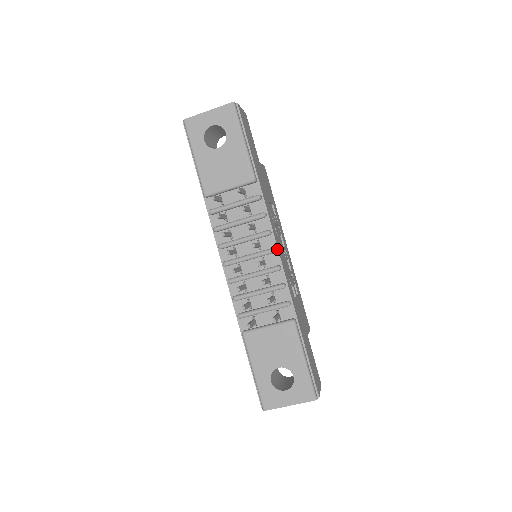
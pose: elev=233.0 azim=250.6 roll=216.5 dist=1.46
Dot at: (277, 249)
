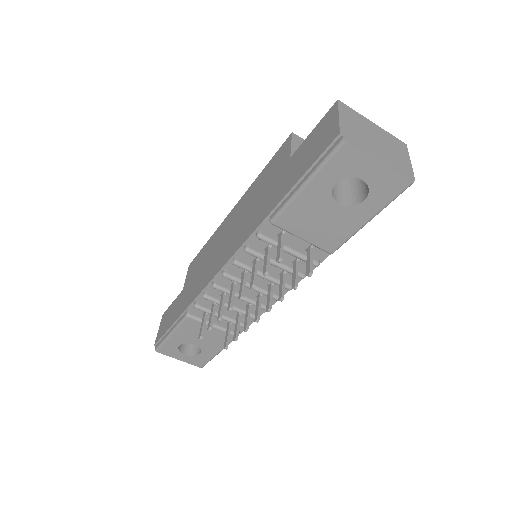
Dot at: occluded
